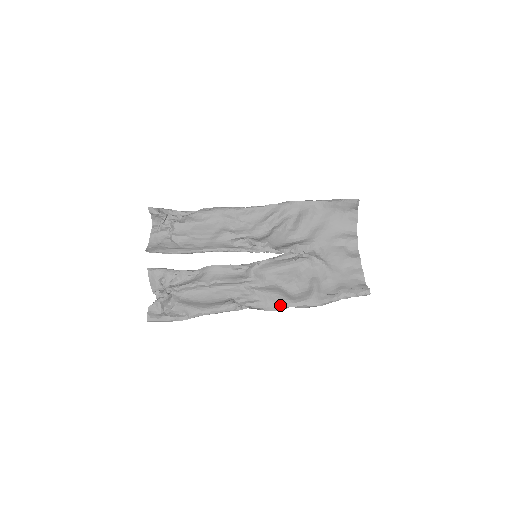
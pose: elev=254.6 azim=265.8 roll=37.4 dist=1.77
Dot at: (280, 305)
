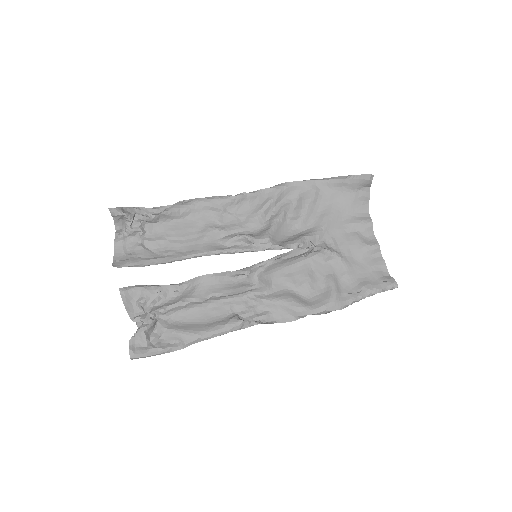
Dot at: (296, 314)
